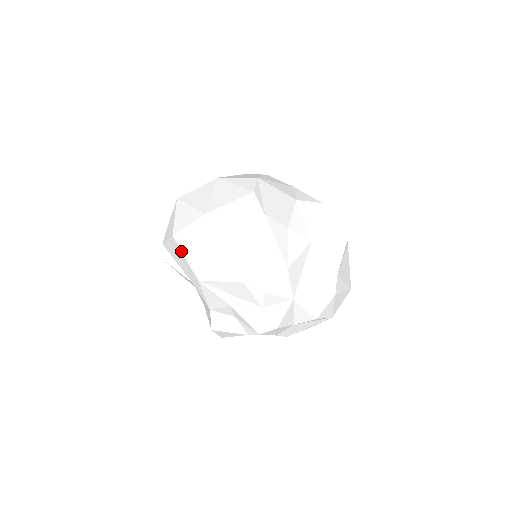
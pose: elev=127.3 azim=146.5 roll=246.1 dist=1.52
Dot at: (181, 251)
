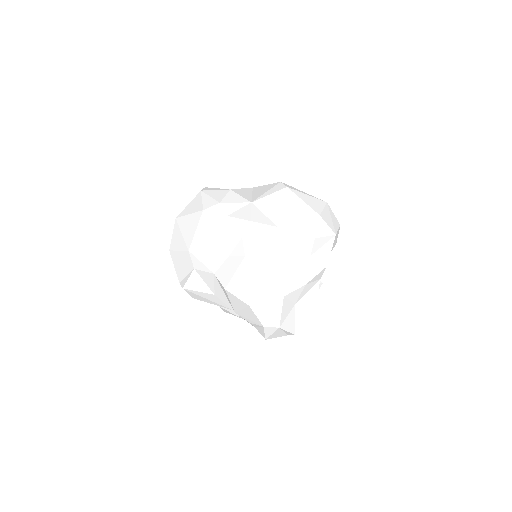
Dot at: (175, 251)
